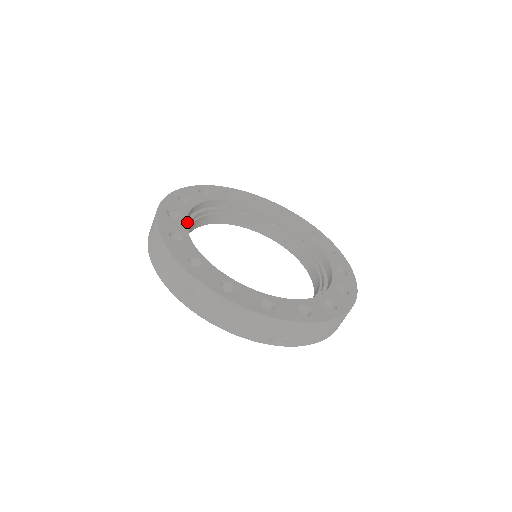
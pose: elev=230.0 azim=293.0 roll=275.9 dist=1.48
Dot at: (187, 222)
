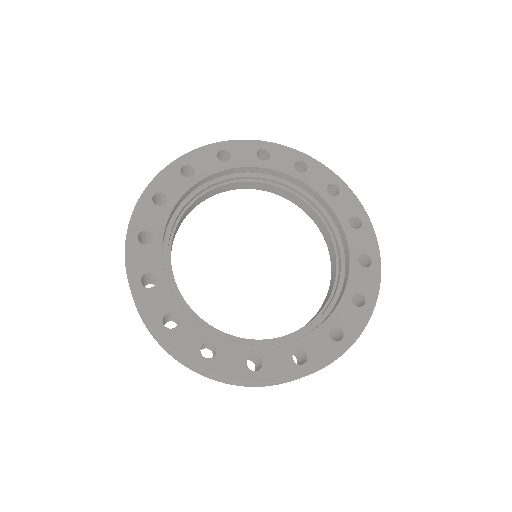
Dot at: (168, 232)
